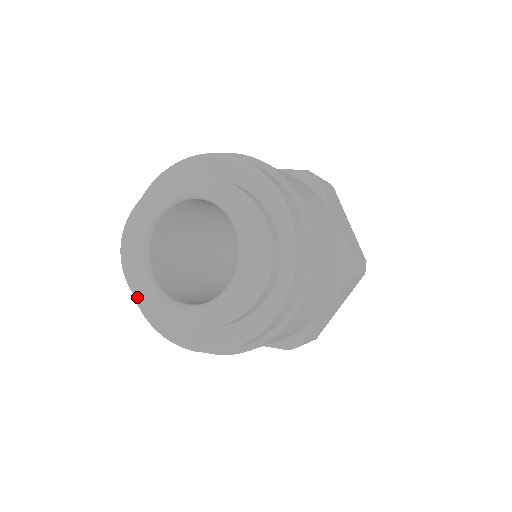
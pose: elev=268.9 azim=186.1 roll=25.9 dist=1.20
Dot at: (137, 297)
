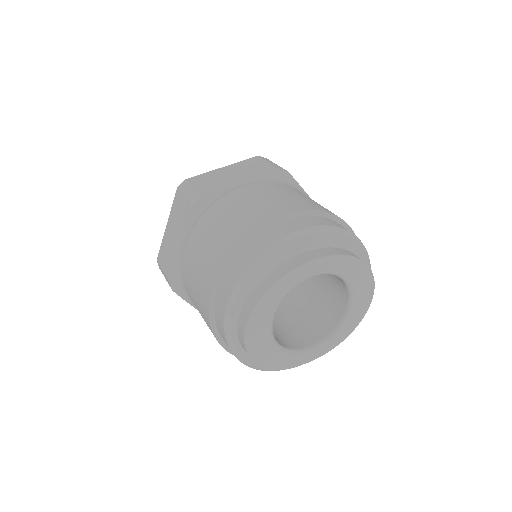
Dot at: (274, 368)
